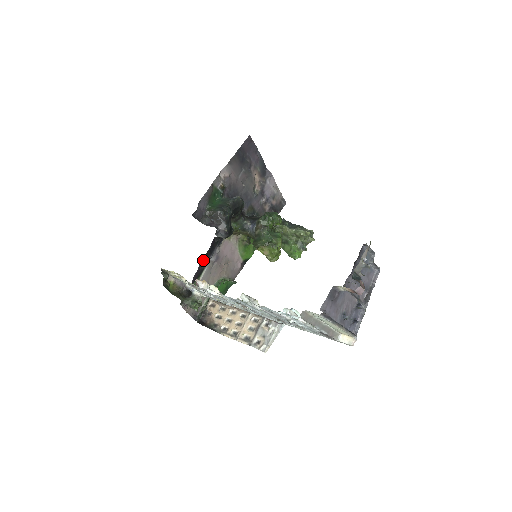
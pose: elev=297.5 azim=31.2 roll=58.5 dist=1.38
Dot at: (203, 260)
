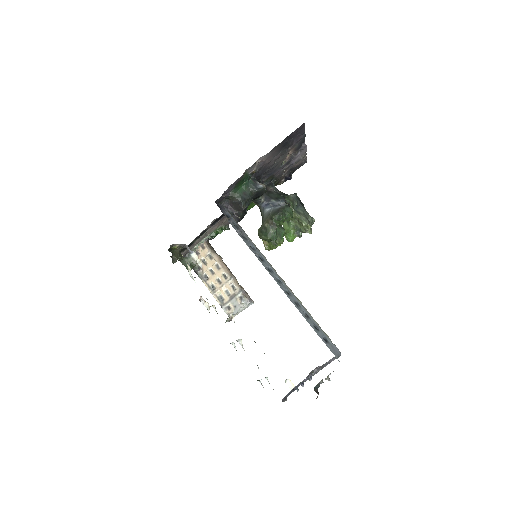
Dot at: (209, 226)
